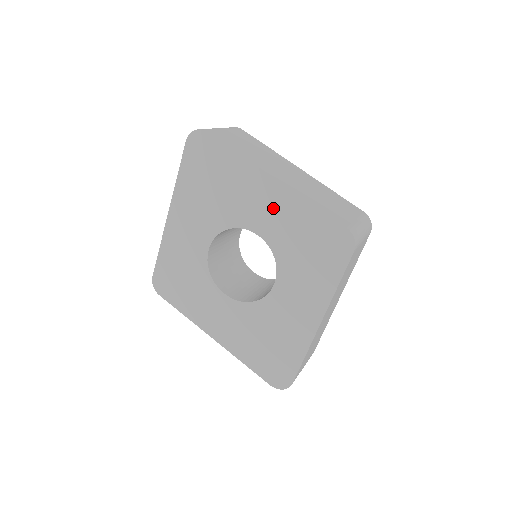
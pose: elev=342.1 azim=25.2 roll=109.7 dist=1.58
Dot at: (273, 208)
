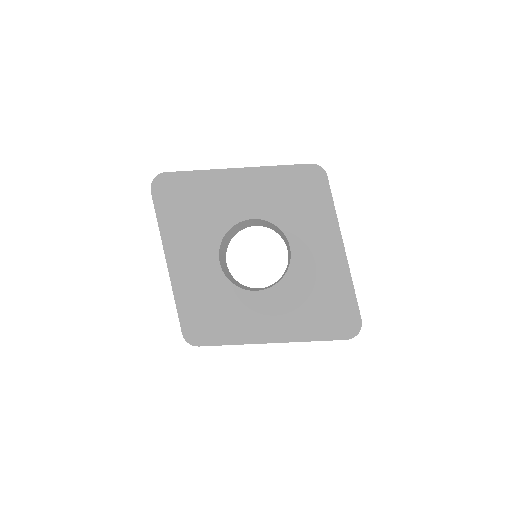
Dot at: (251, 190)
